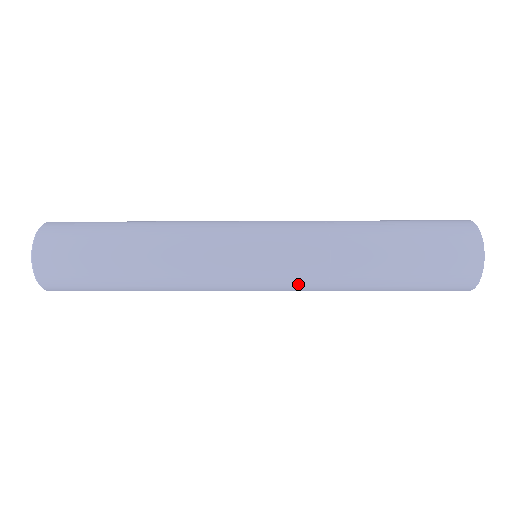
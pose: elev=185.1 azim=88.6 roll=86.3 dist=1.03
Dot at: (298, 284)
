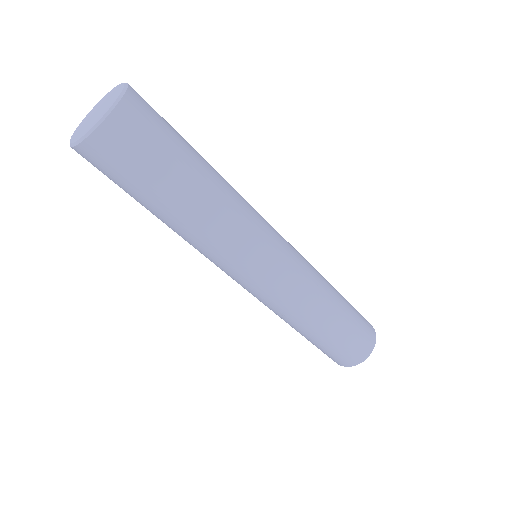
Dot at: (279, 300)
